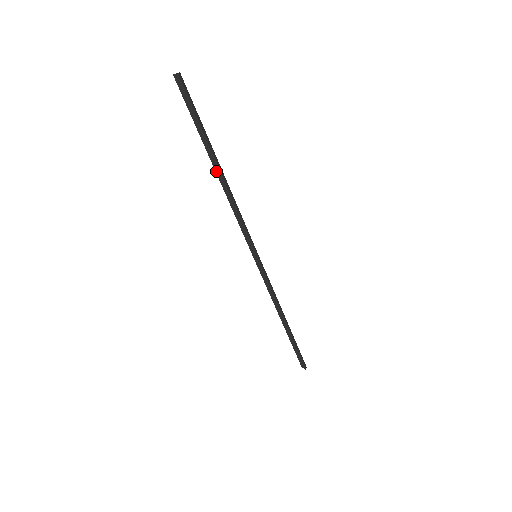
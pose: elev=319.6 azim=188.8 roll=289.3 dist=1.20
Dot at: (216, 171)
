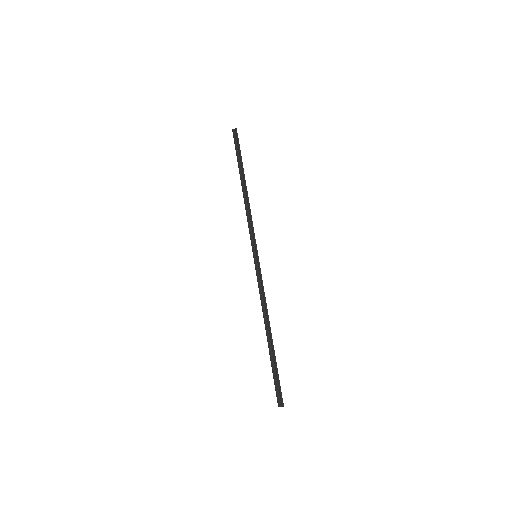
Dot at: (242, 185)
